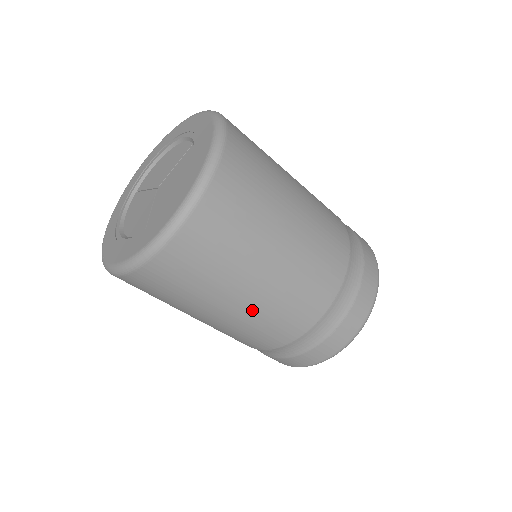
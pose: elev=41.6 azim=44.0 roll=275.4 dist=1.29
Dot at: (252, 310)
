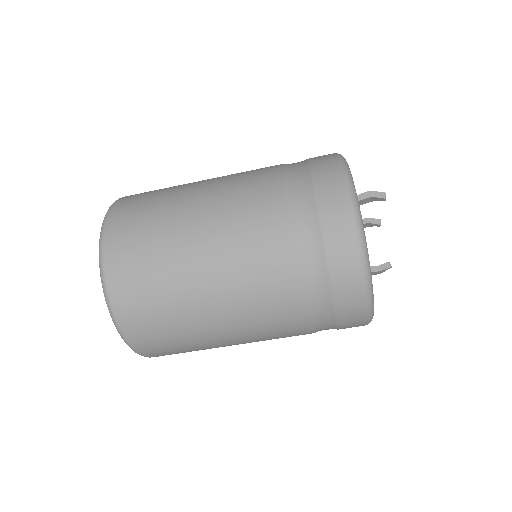
Dot at: (242, 336)
